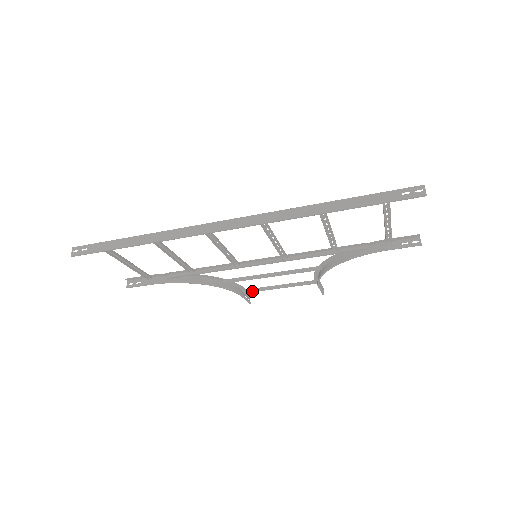
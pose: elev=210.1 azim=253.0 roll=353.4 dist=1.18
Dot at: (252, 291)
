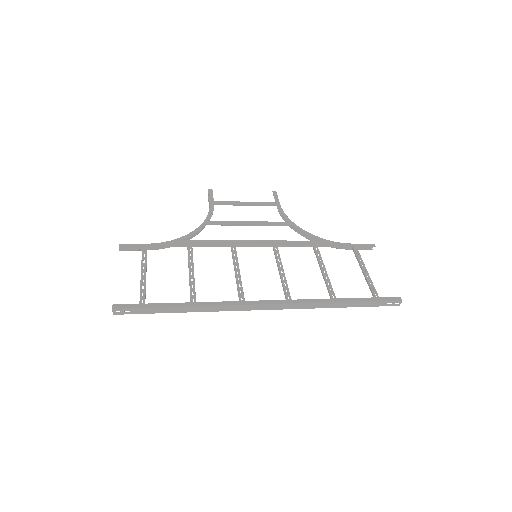
Dot at: (218, 202)
